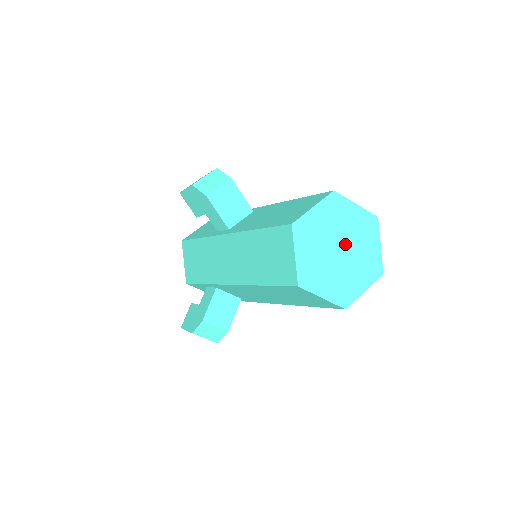
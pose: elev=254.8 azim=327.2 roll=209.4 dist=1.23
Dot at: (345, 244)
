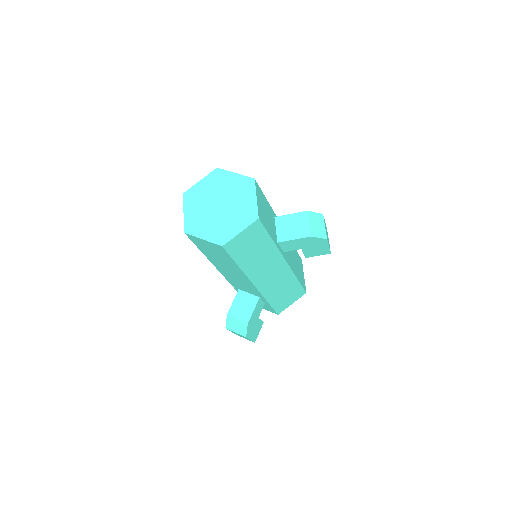
Dot at: (224, 201)
